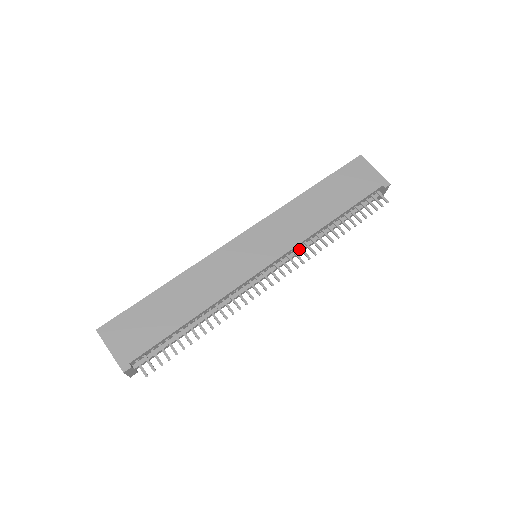
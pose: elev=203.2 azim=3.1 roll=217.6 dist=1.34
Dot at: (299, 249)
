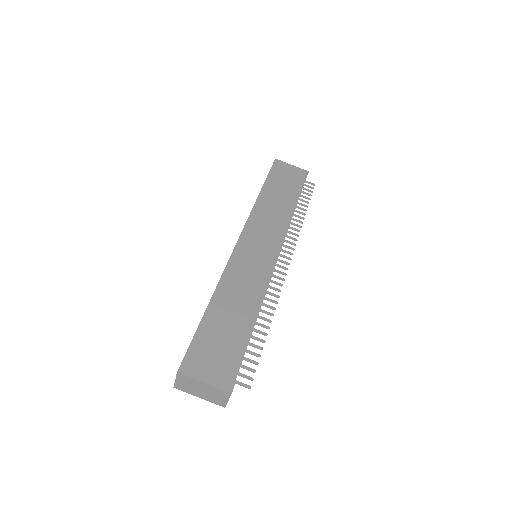
Dot at: (283, 238)
